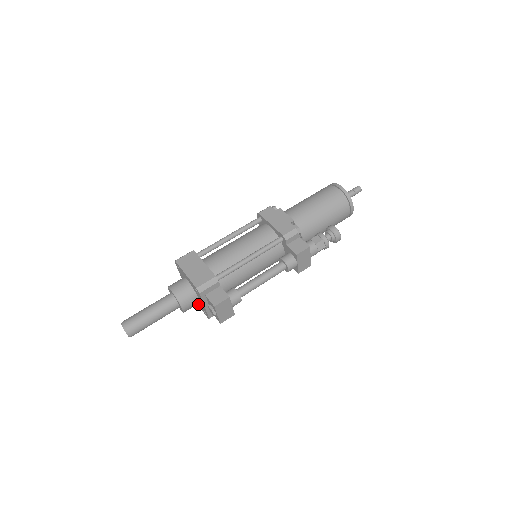
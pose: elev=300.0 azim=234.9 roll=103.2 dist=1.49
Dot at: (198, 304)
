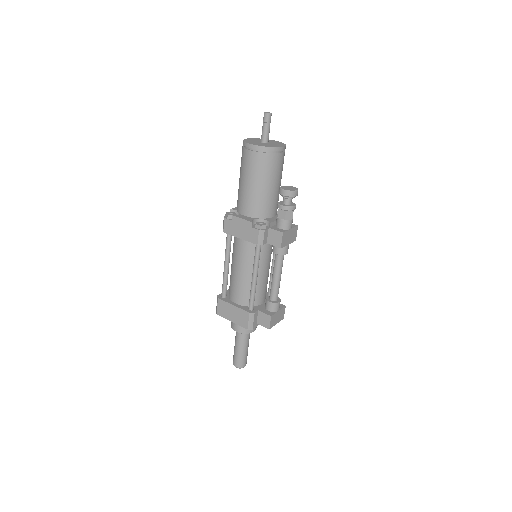
Dot at: occluded
